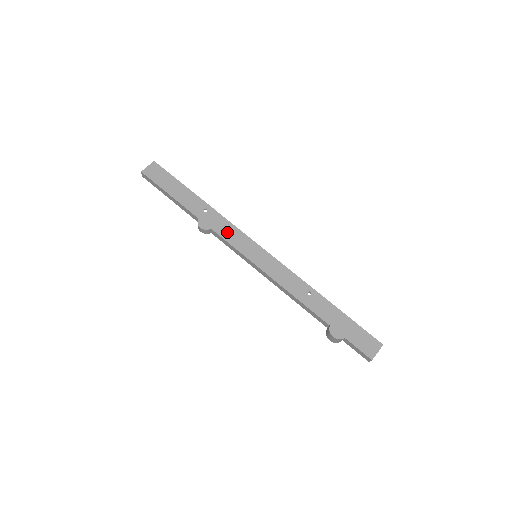
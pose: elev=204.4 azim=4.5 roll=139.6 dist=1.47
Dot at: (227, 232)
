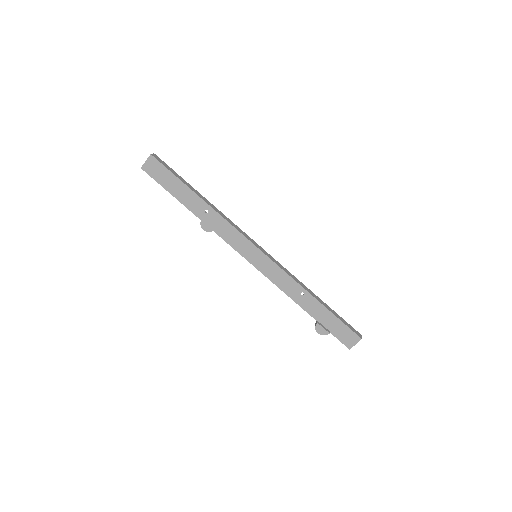
Dot at: (228, 235)
